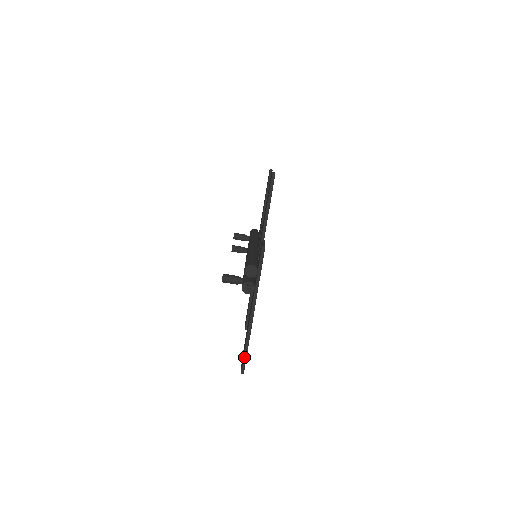
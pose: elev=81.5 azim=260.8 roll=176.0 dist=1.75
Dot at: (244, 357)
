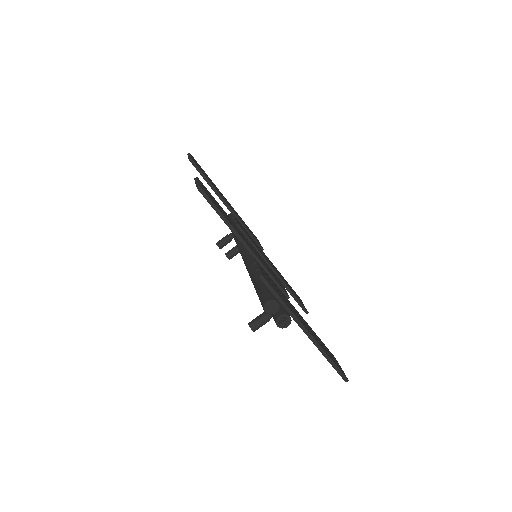
Dot at: (336, 369)
